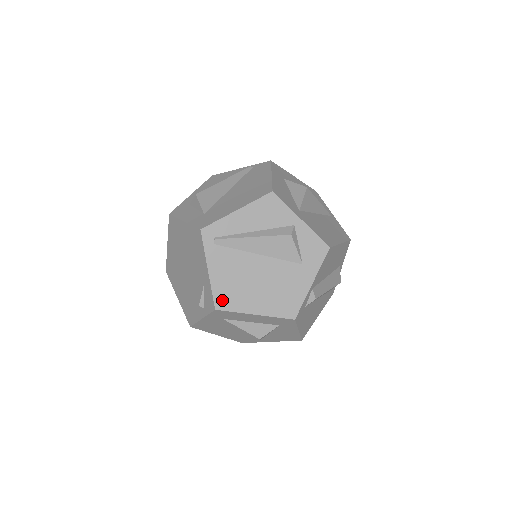
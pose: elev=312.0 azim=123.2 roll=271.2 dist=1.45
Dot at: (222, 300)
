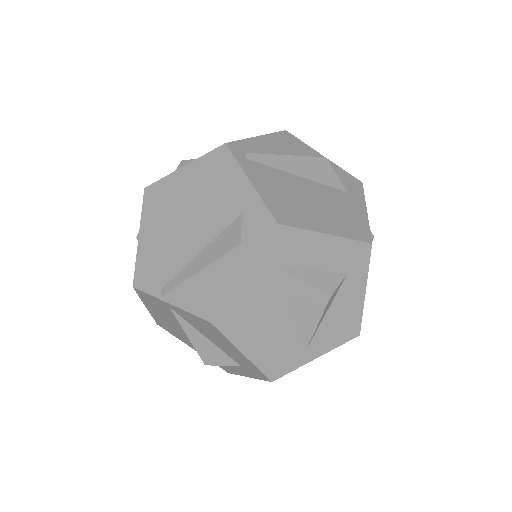
Dot at: (281, 214)
